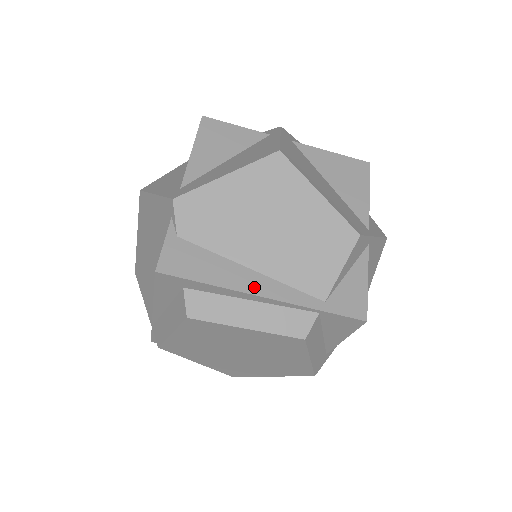
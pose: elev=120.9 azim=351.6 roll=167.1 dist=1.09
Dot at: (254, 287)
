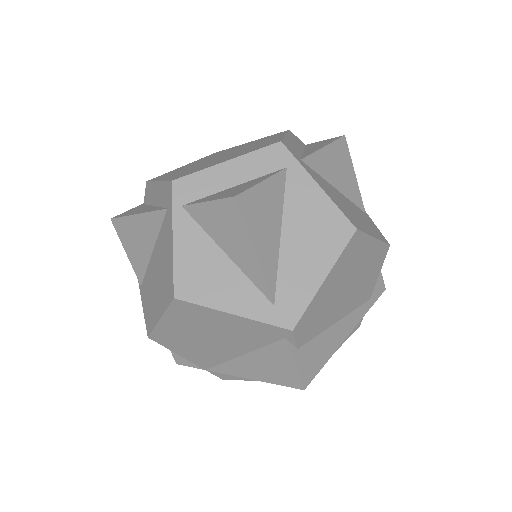
Dot at: (344, 332)
